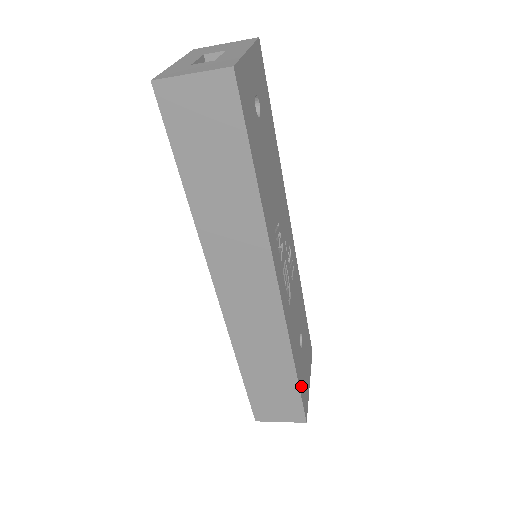
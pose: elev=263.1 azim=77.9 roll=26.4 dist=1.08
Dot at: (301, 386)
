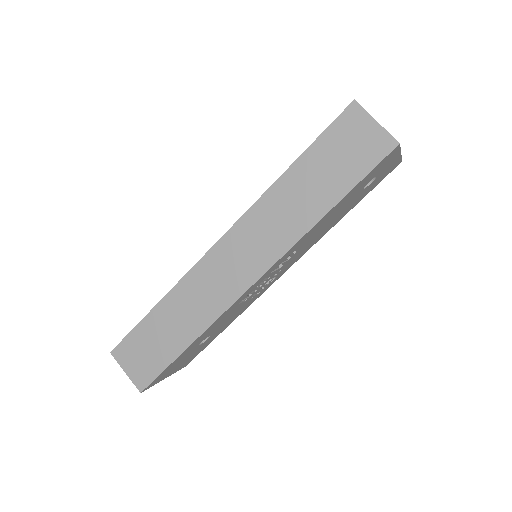
Dot at: (173, 363)
